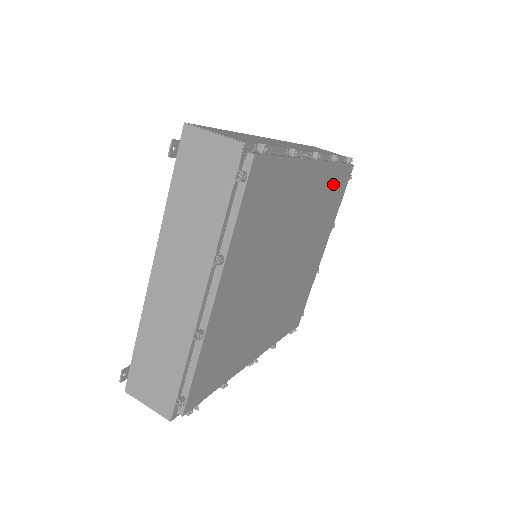
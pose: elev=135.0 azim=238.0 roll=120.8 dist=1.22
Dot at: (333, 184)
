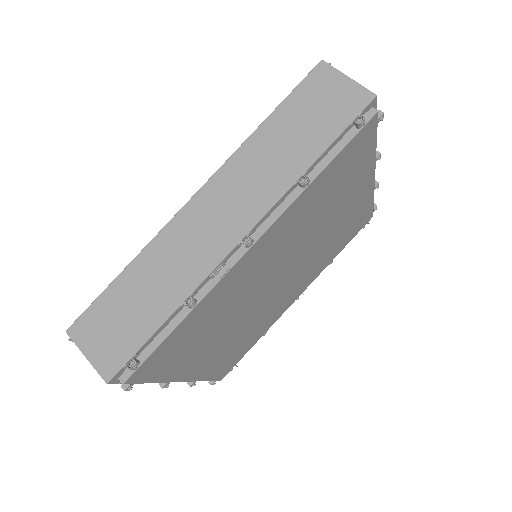
Dot at: (325, 183)
